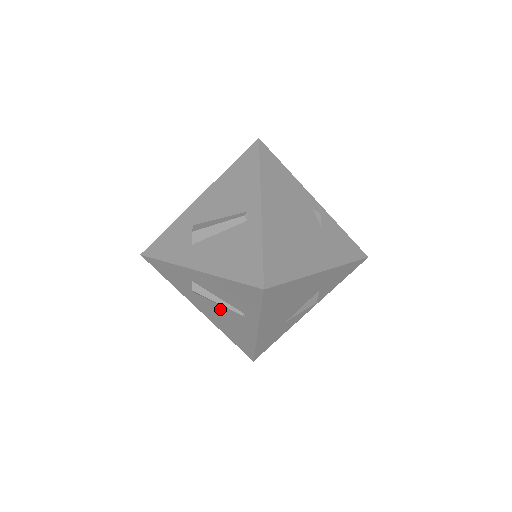
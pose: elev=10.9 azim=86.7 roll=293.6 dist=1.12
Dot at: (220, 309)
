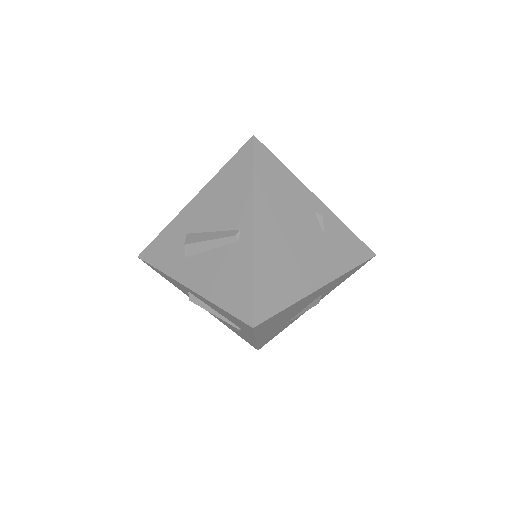
Dot at: occluded
